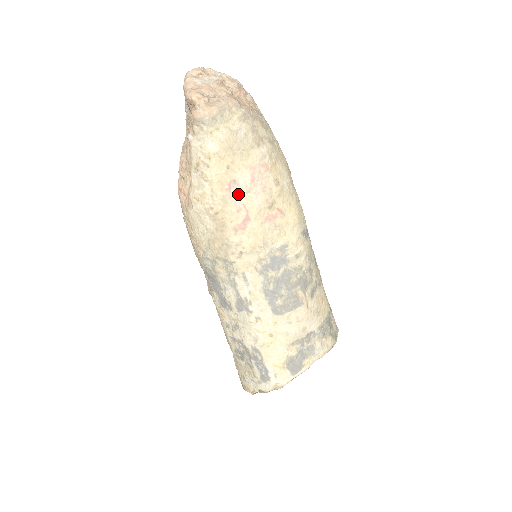
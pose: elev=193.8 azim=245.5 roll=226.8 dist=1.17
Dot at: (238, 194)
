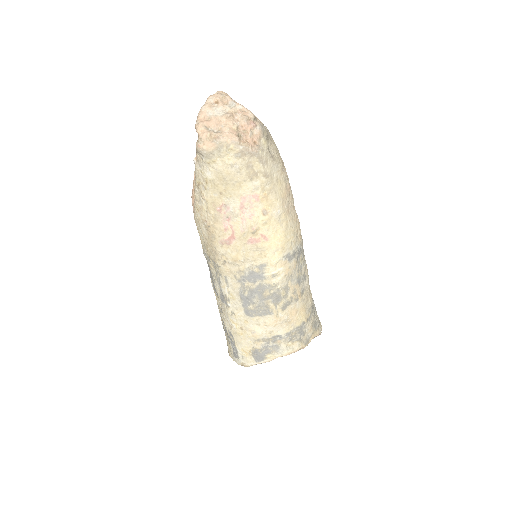
Dot at: (227, 216)
